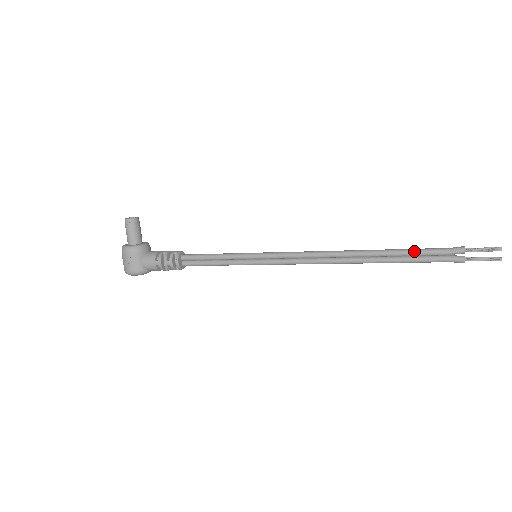
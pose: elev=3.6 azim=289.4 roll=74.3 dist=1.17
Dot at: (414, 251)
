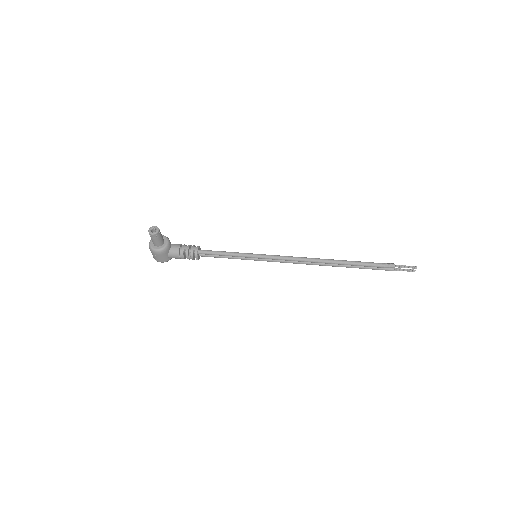
Dot at: (364, 265)
